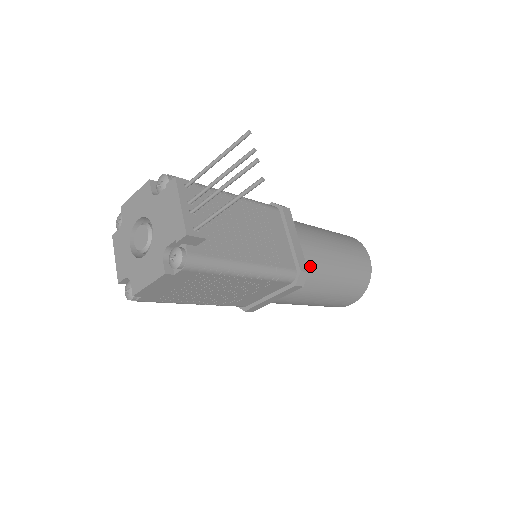
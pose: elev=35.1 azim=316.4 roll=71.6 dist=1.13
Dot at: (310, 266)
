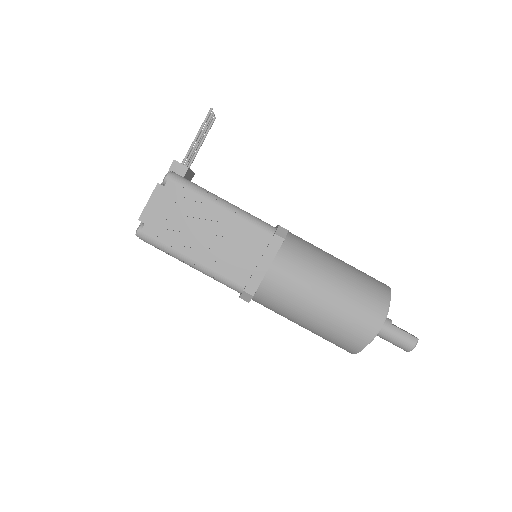
Dot at: (298, 243)
